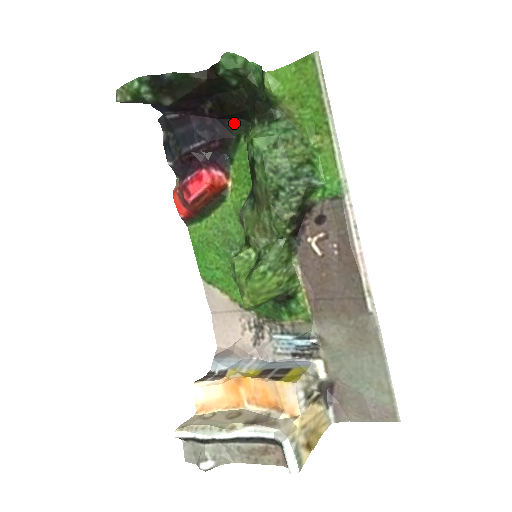
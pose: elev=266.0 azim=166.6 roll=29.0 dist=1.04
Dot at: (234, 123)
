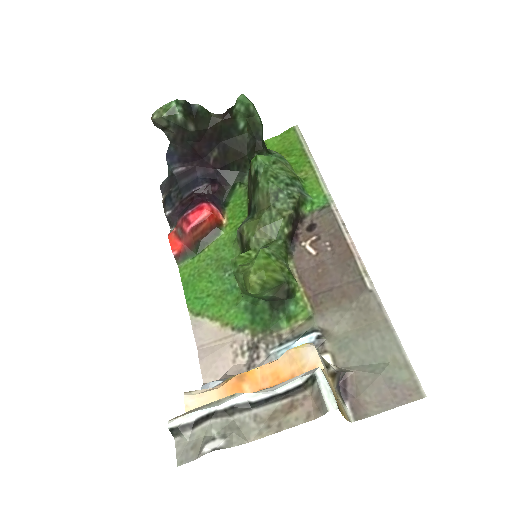
Dot at: (232, 174)
